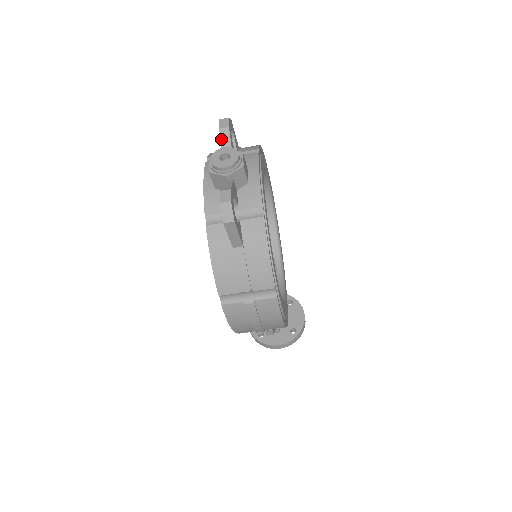
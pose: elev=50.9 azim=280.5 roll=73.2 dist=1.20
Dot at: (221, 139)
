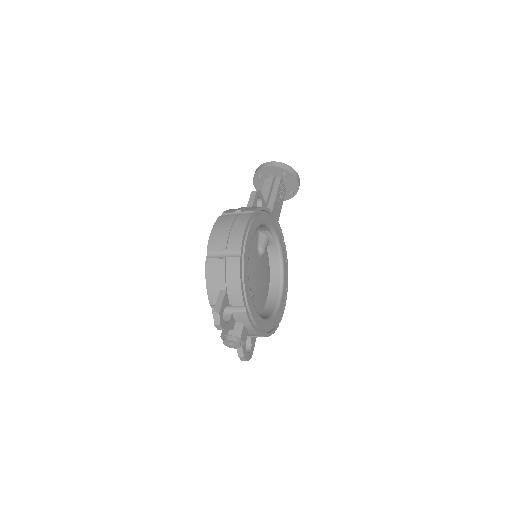
Dot at: occluded
